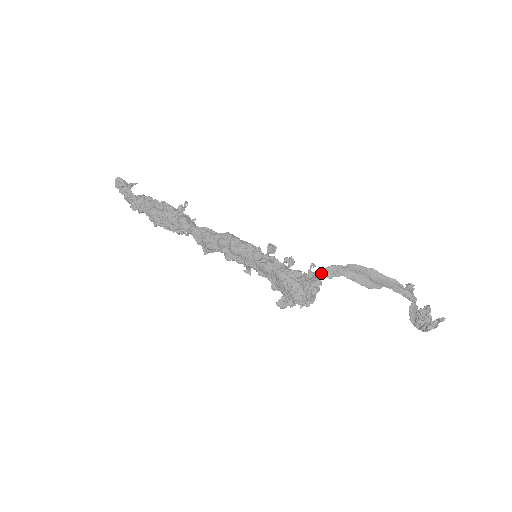
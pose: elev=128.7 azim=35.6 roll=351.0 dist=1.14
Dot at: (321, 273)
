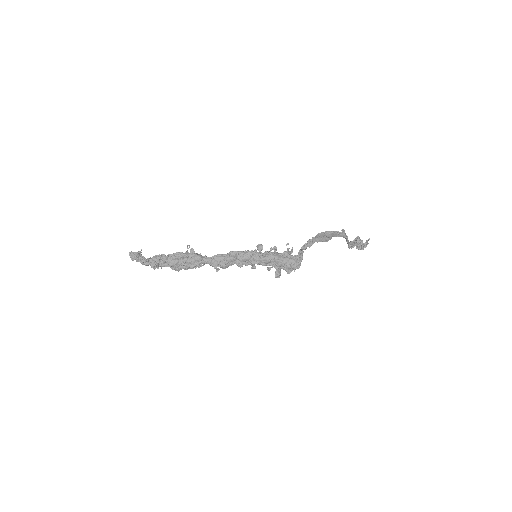
Dot at: (306, 247)
